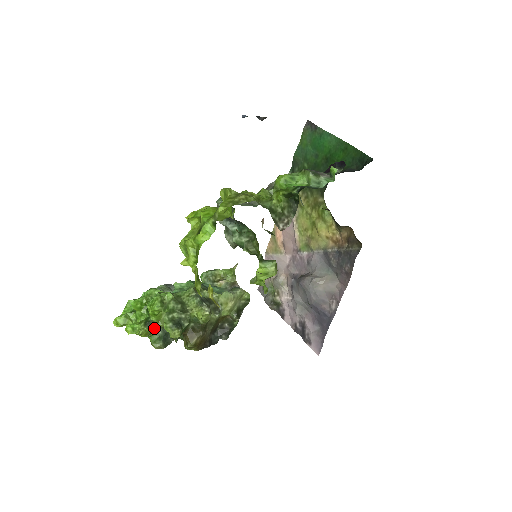
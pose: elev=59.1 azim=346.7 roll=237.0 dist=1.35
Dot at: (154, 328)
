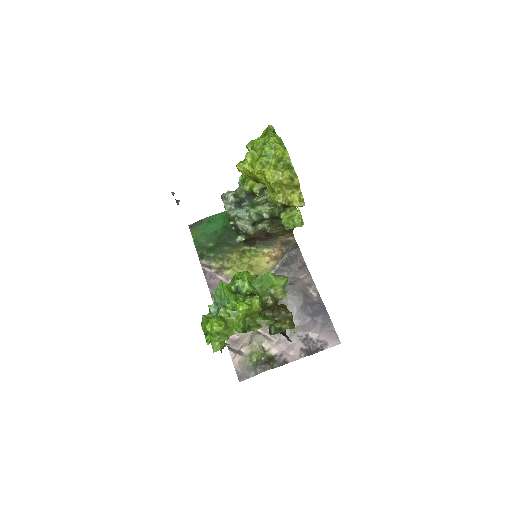
Dot at: occluded
